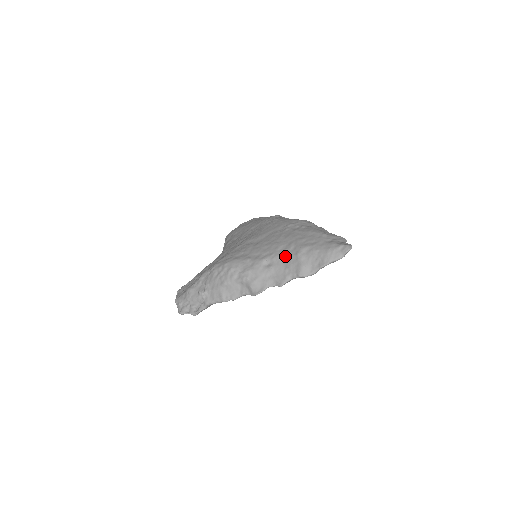
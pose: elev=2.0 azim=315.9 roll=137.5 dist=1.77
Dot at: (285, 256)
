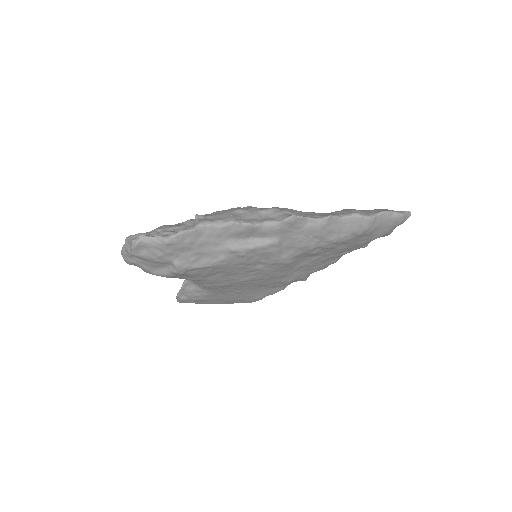
Dot at: occluded
